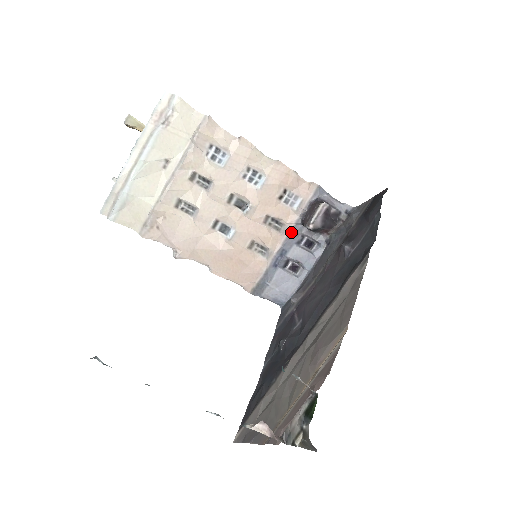
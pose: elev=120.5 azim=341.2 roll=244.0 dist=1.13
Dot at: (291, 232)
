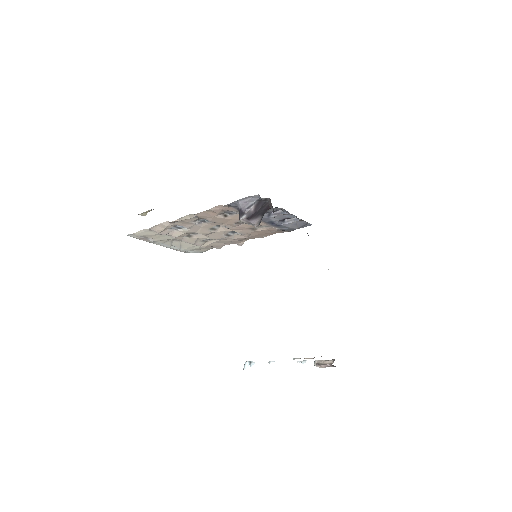
Dot at: occluded
